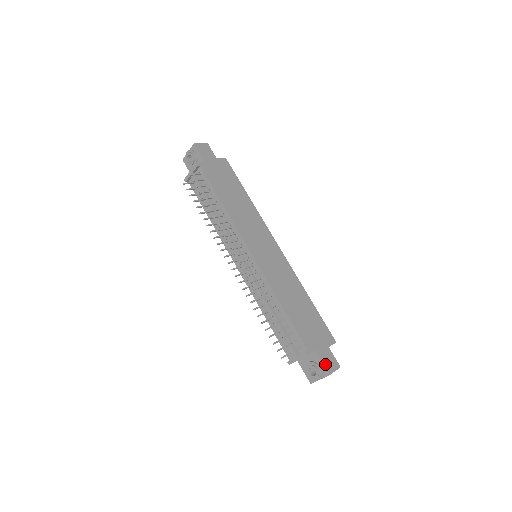
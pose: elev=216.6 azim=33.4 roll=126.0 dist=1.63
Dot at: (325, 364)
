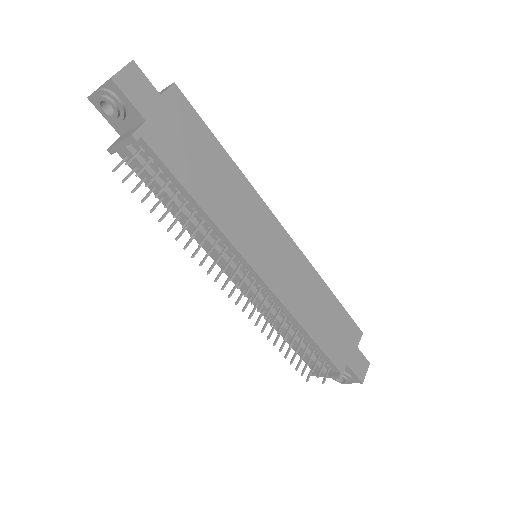
Dot at: (357, 374)
